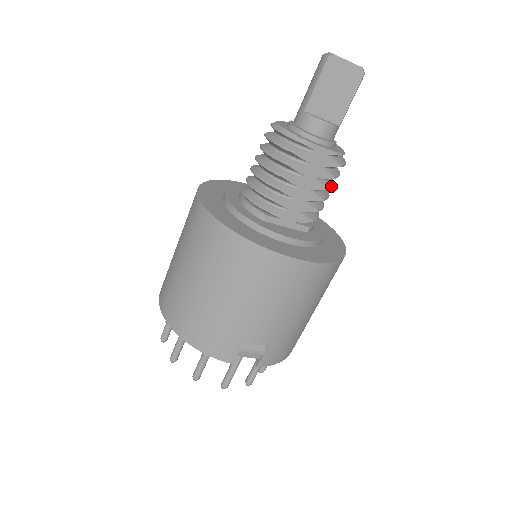
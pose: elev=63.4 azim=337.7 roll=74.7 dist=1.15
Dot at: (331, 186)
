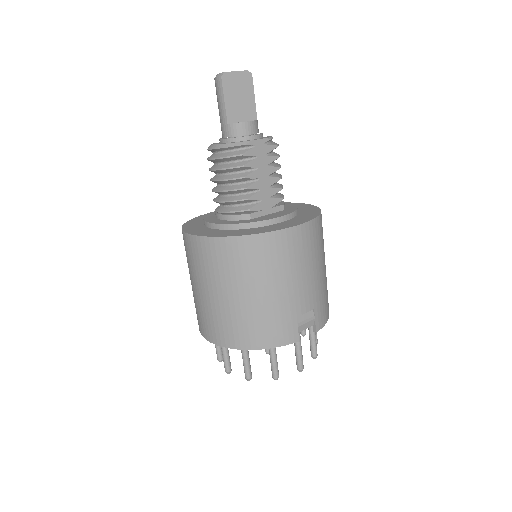
Dot at: (279, 165)
